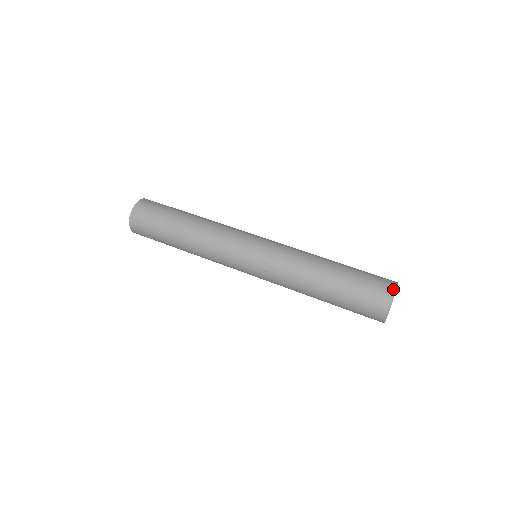
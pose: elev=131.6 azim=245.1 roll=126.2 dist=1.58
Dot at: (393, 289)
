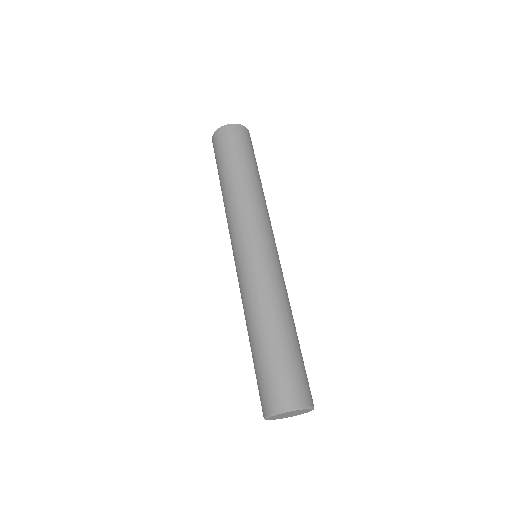
Dot at: (268, 412)
